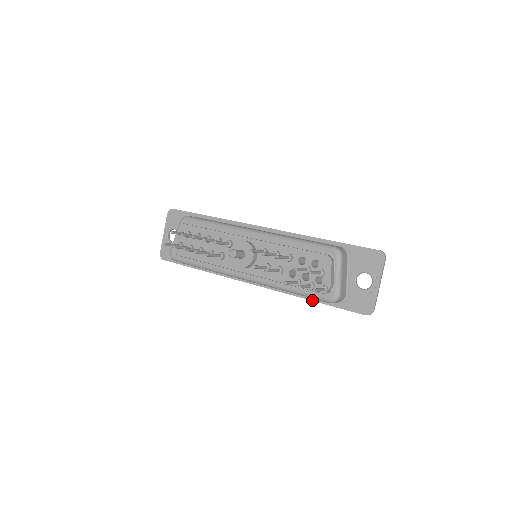
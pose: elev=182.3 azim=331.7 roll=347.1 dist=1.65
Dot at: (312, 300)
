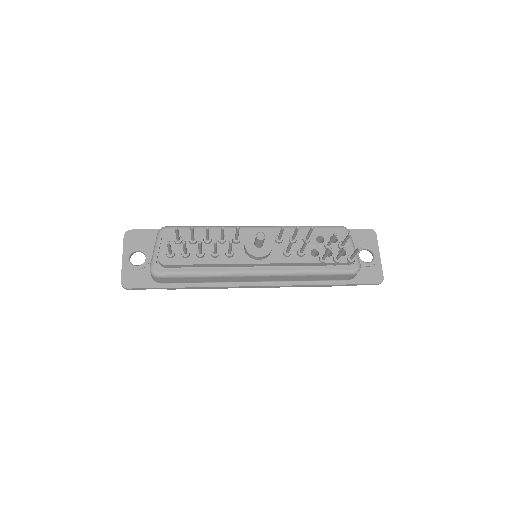
Dot at: (326, 284)
